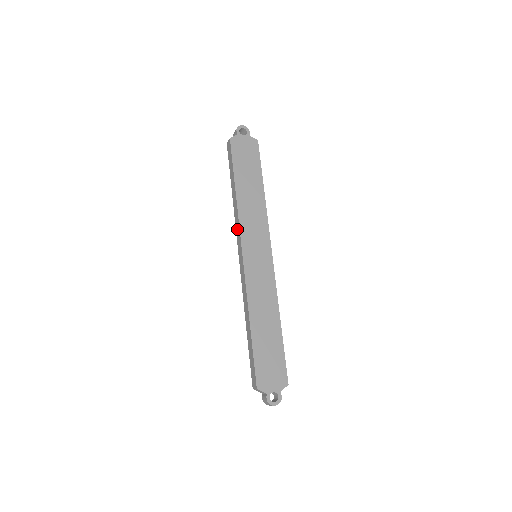
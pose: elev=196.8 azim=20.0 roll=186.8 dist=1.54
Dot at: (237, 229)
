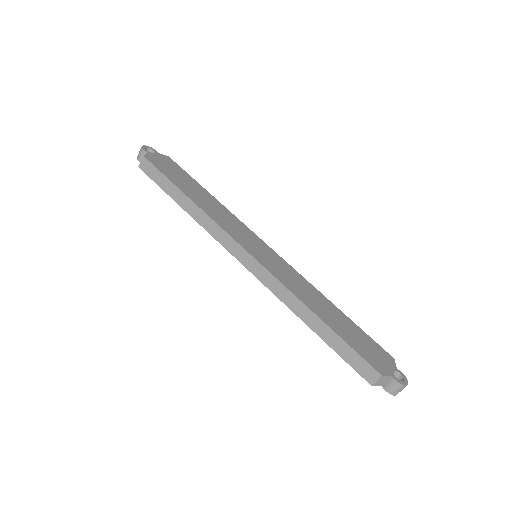
Dot at: (219, 236)
